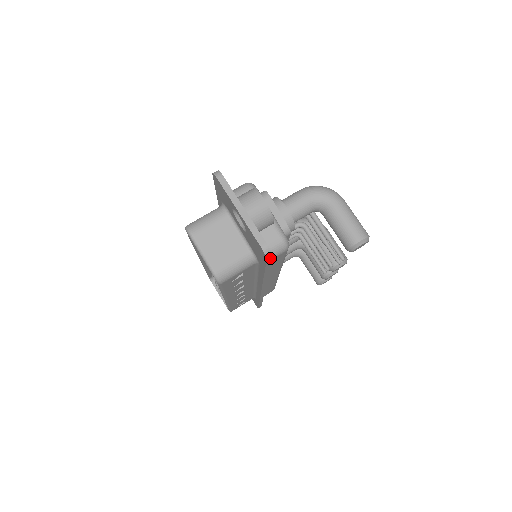
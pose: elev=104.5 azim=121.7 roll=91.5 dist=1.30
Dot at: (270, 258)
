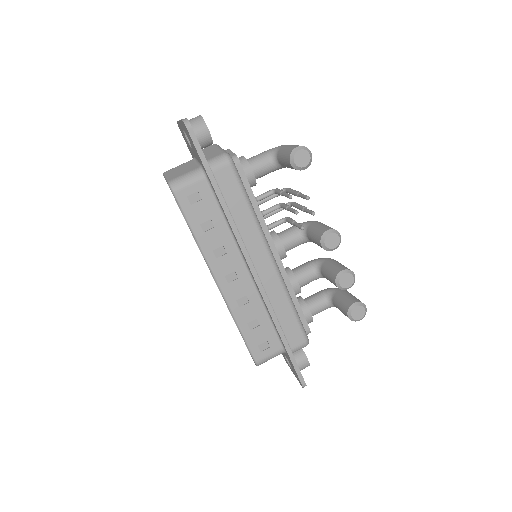
Dot at: (192, 132)
